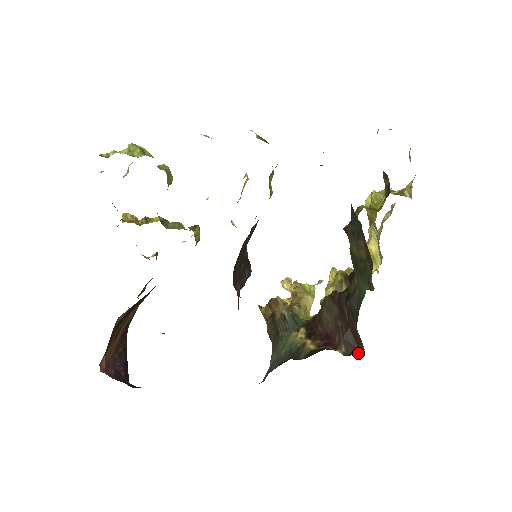
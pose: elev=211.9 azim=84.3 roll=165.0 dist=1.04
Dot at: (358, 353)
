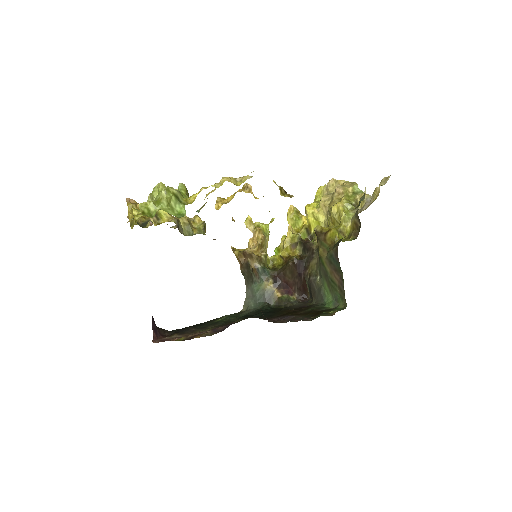
Dot at: (305, 298)
